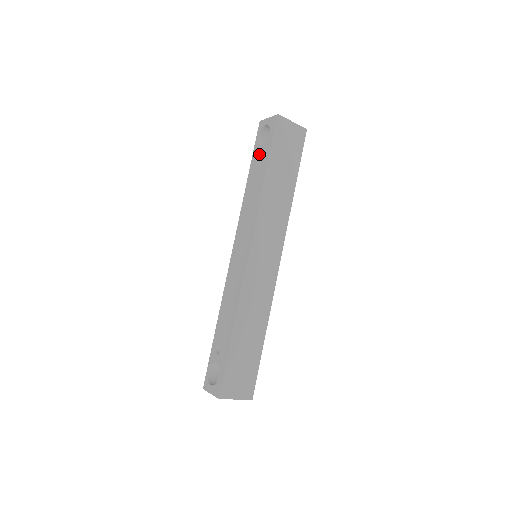
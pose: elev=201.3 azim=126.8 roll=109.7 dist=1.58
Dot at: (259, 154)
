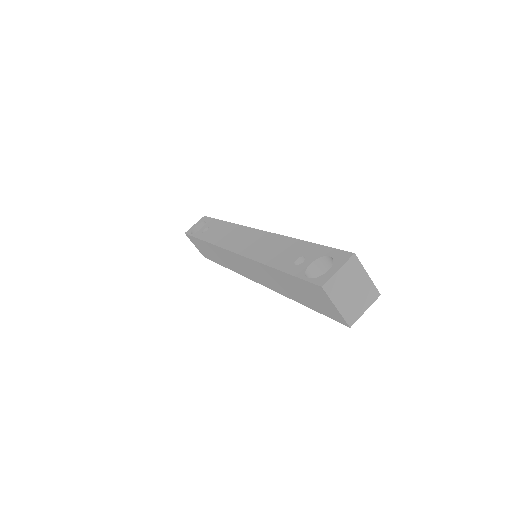
Dot at: (203, 231)
